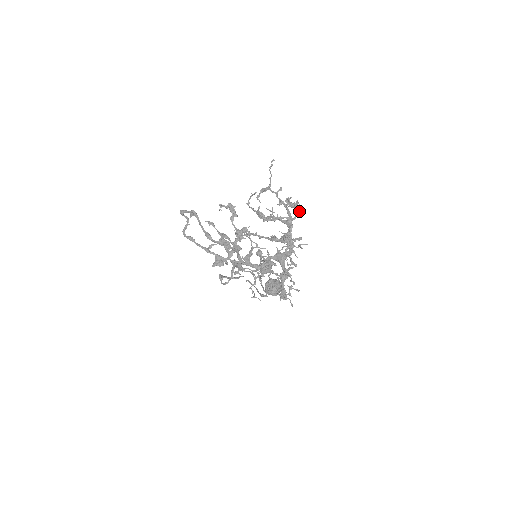
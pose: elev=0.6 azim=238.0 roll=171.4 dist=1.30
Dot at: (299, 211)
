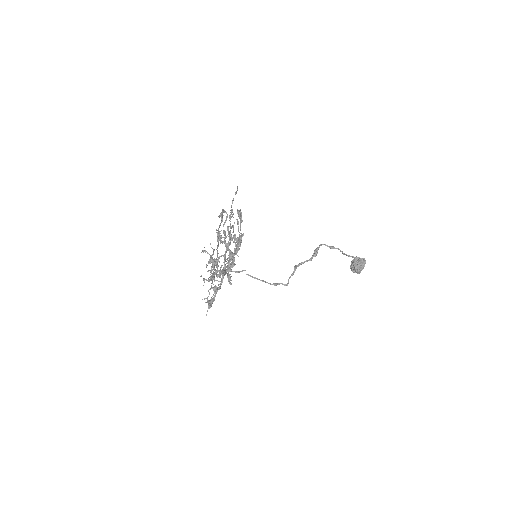
Dot at: (230, 240)
